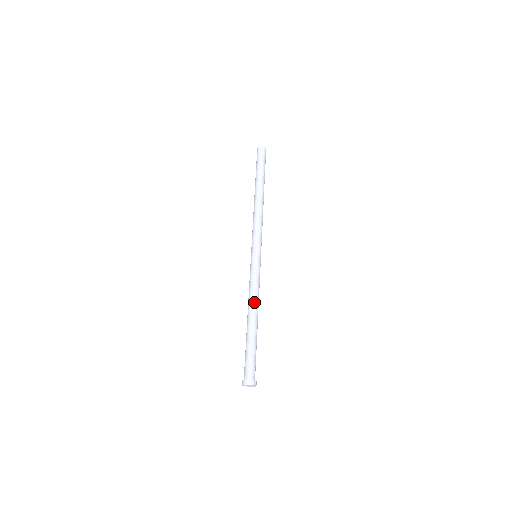
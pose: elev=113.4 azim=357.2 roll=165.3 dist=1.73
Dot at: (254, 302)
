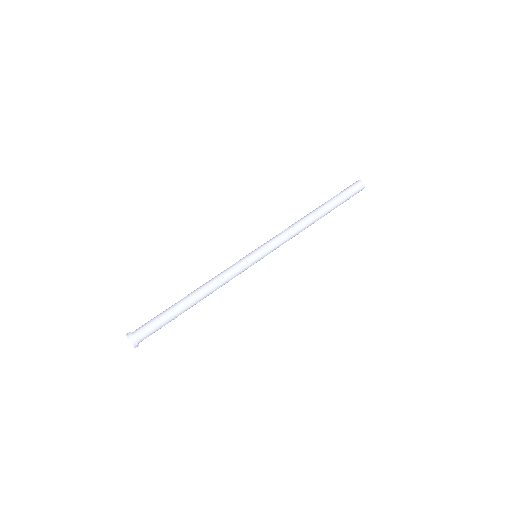
Dot at: (210, 286)
